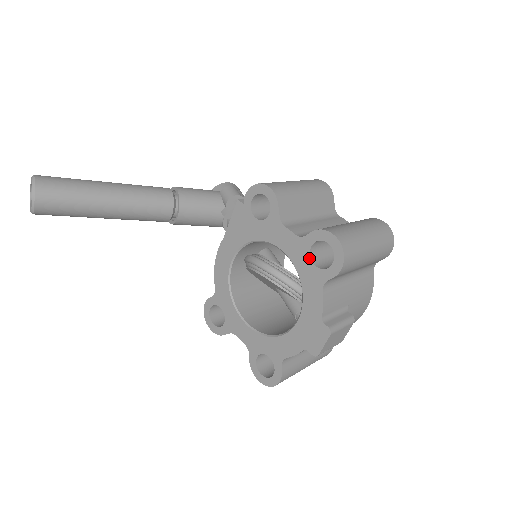
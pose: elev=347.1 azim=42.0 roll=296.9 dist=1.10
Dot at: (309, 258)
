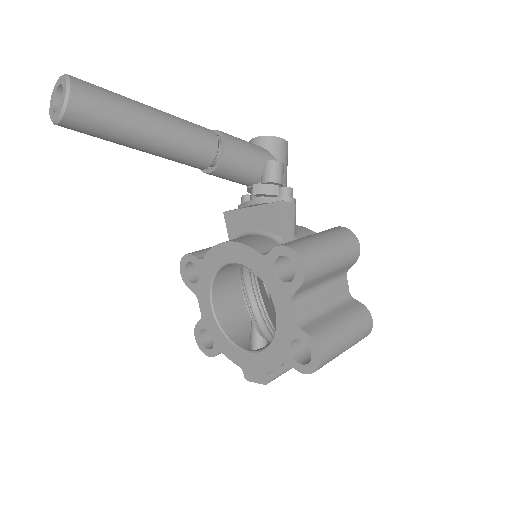
Dot at: (290, 341)
